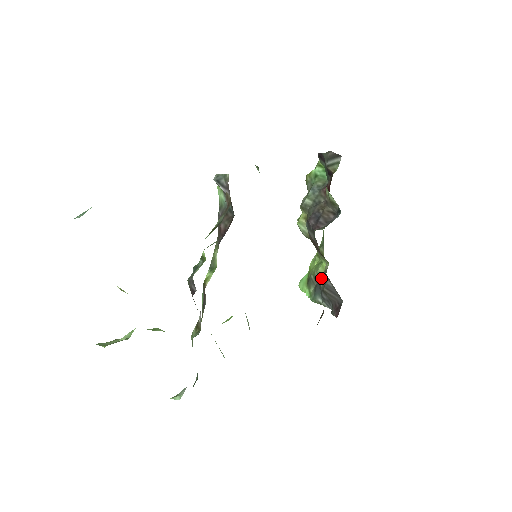
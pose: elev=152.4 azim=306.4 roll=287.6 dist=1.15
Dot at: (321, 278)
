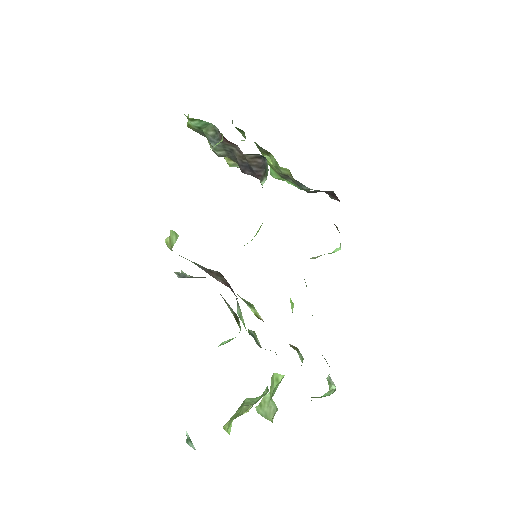
Dot at: occluded
